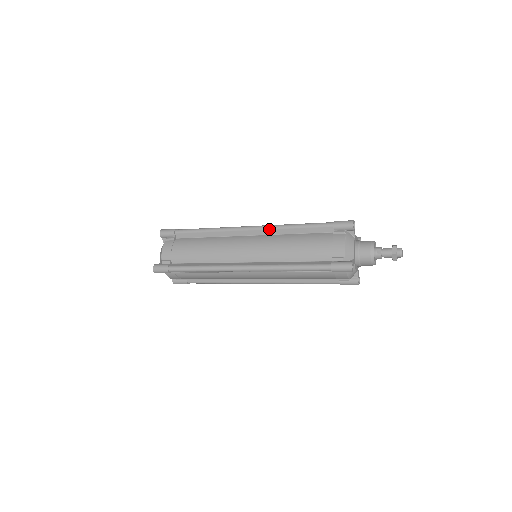
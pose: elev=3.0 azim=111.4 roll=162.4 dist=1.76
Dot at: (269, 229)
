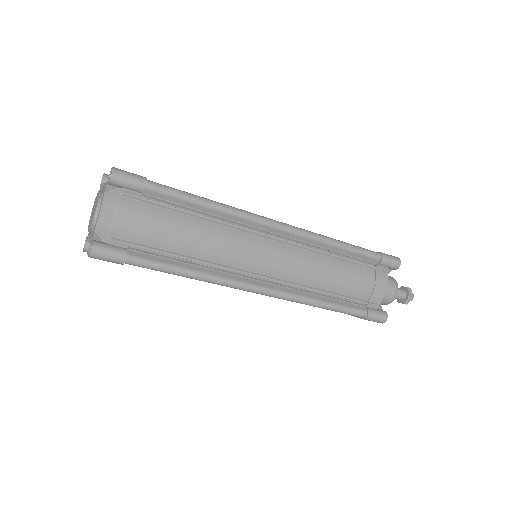
Dot at: occluded
